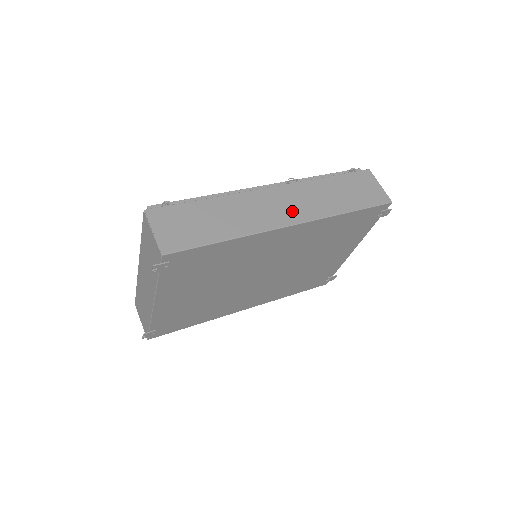
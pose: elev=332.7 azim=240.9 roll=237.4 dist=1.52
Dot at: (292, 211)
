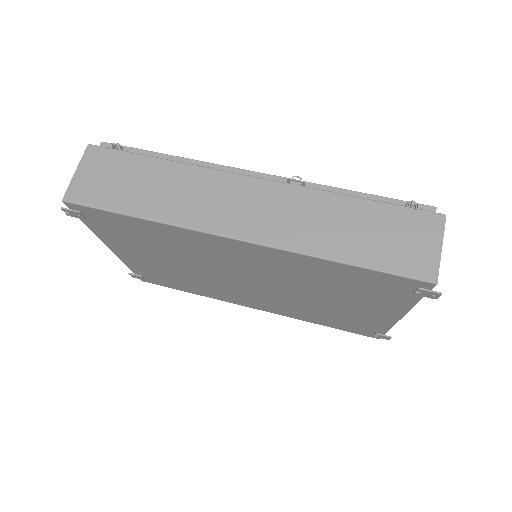
Dot at: (254, 221)
